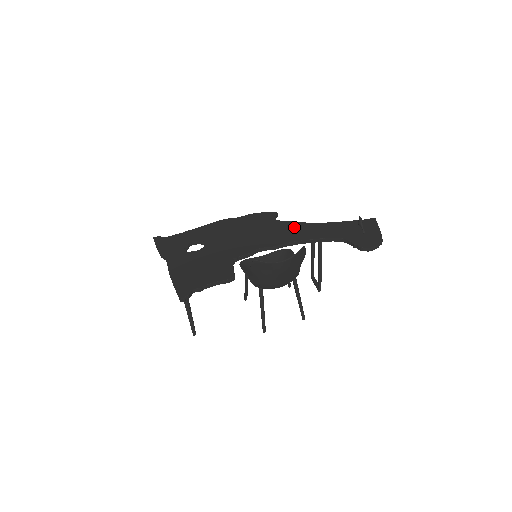
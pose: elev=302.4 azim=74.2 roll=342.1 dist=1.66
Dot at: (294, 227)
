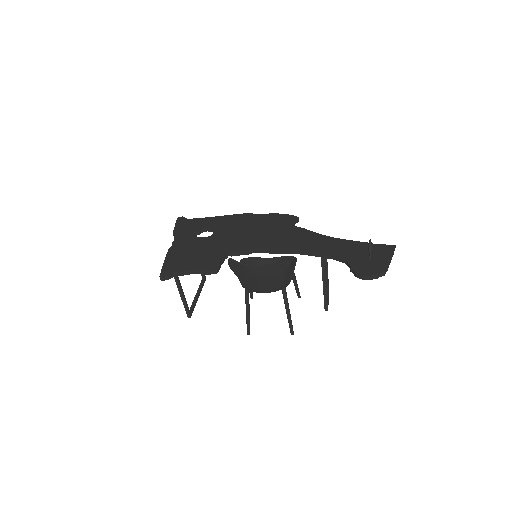
Dot at: (304, 236)
